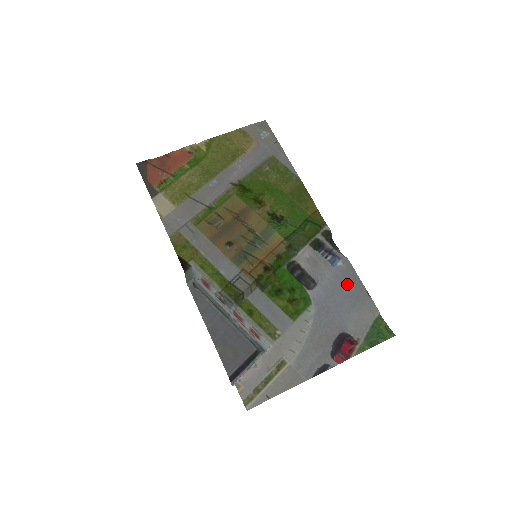
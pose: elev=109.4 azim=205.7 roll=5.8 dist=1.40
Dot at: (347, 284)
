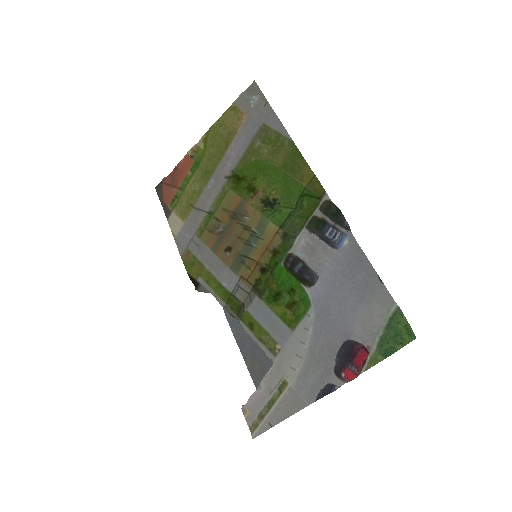
Dot at: (351, 271)
